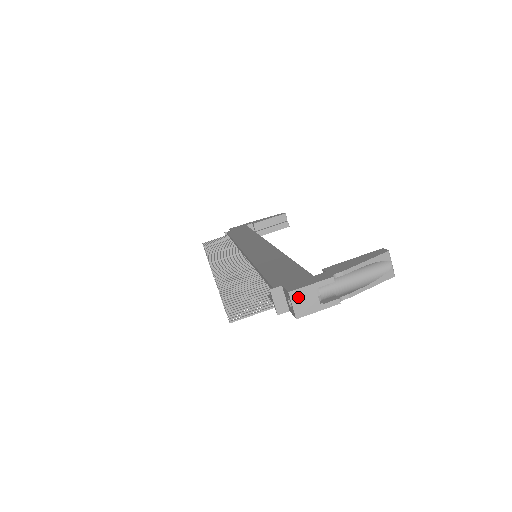
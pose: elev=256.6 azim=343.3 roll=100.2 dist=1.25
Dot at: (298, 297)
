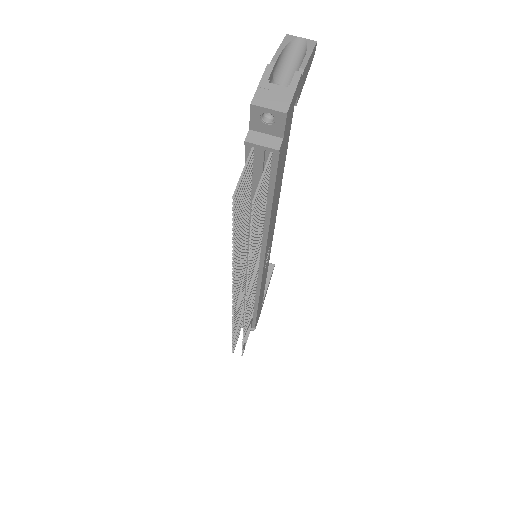
Dot at: (263, 100)
